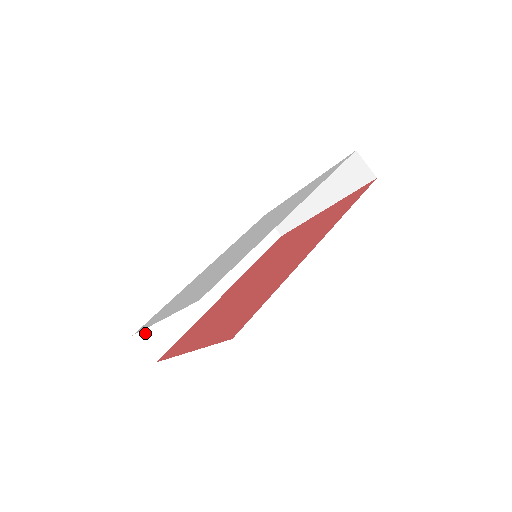
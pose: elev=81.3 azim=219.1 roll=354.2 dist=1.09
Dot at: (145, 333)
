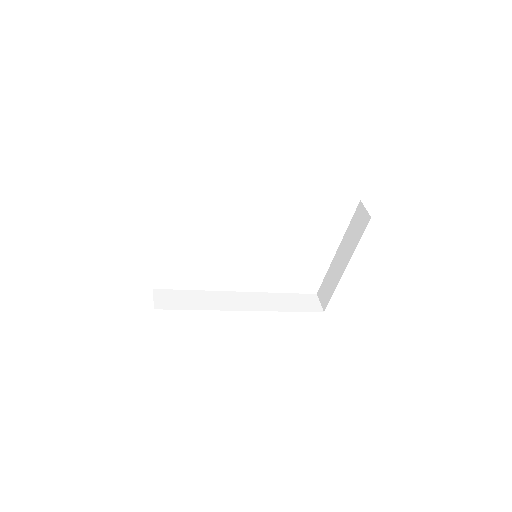
Dot at: (162, 293)
